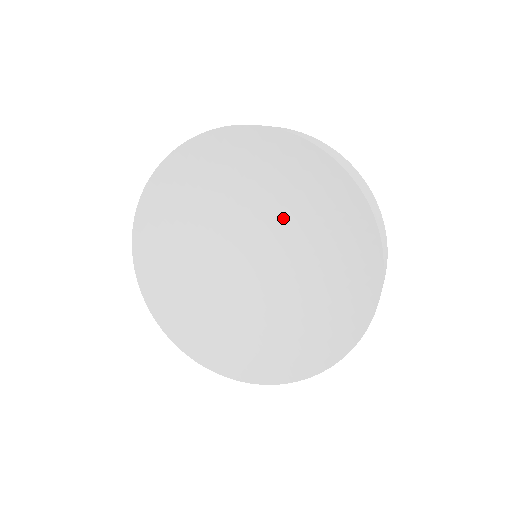
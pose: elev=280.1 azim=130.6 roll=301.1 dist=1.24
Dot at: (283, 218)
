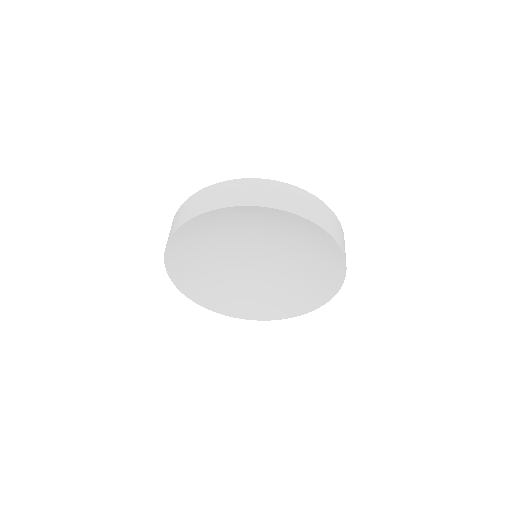
Dot at: (256, 236)
